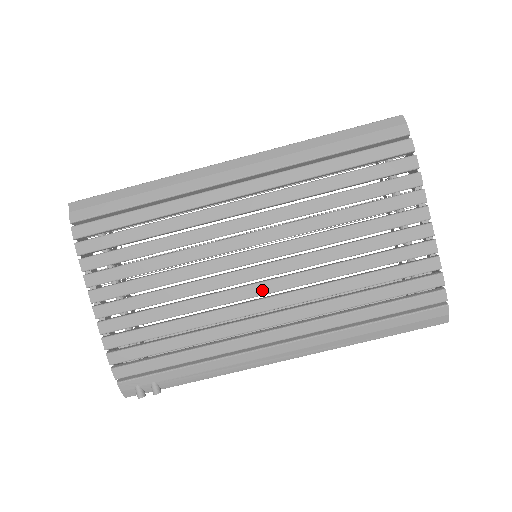
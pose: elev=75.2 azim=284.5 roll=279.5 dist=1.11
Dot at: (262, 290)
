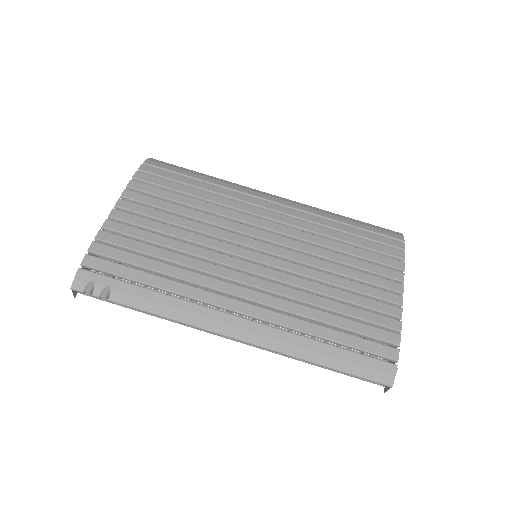
Dot at: (251, 268)
